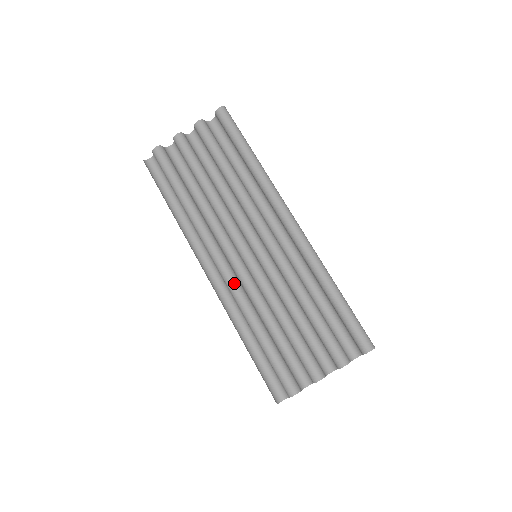
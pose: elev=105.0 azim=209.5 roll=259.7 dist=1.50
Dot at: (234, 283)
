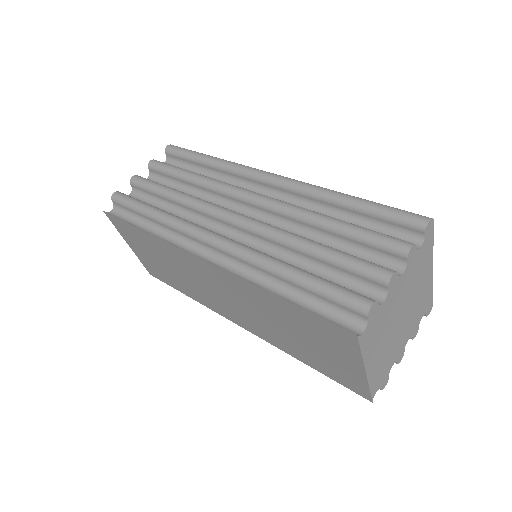
Dot at: (237, 244)
